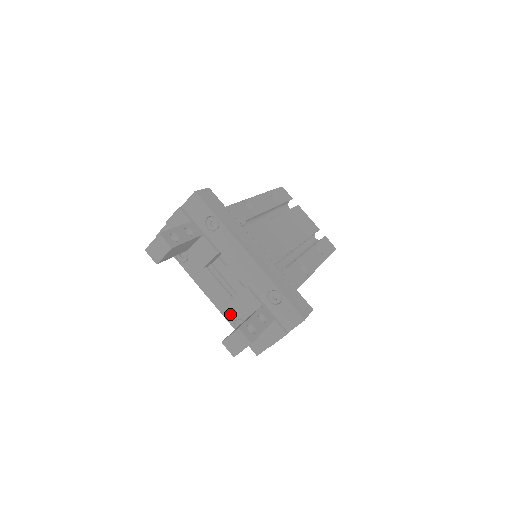
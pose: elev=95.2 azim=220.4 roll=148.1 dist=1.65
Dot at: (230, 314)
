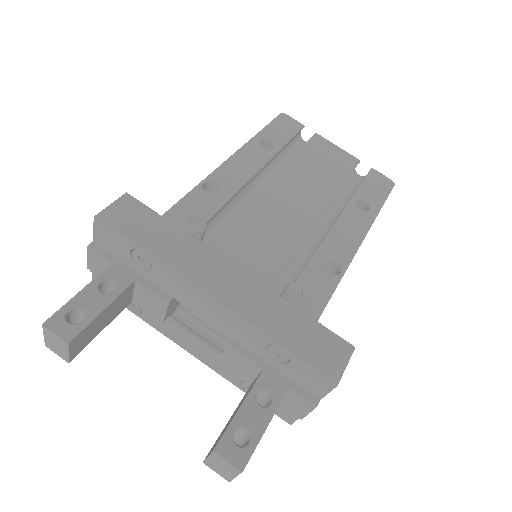
Dot at: (229, 375)
